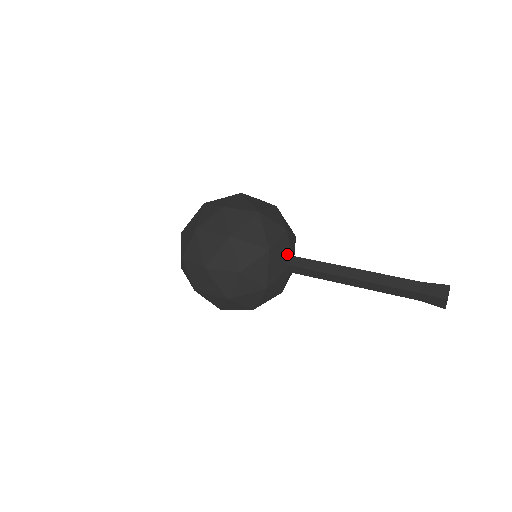
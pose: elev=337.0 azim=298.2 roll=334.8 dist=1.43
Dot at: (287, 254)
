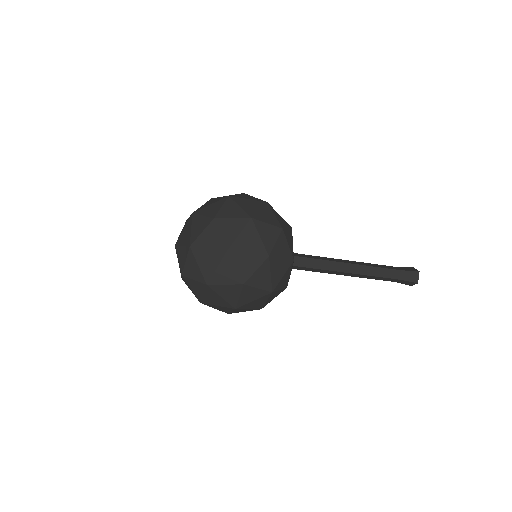
Dot at: occluded
